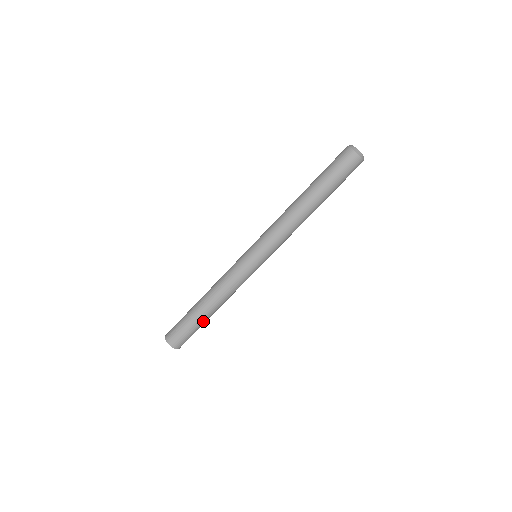
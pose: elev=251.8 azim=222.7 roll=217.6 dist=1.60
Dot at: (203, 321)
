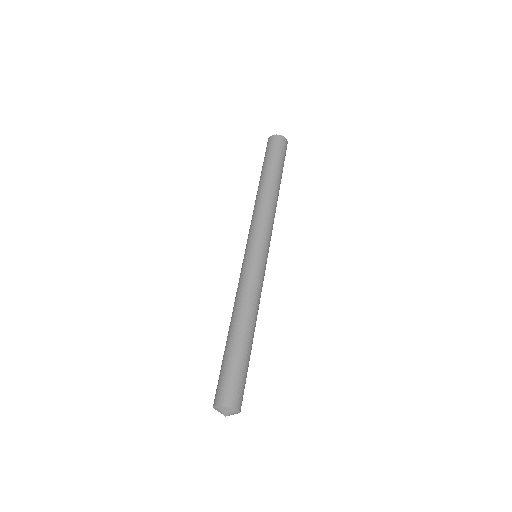
Dot at: (240, 348)
